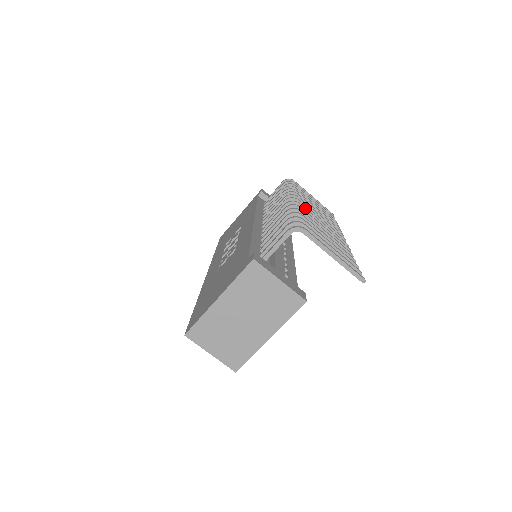
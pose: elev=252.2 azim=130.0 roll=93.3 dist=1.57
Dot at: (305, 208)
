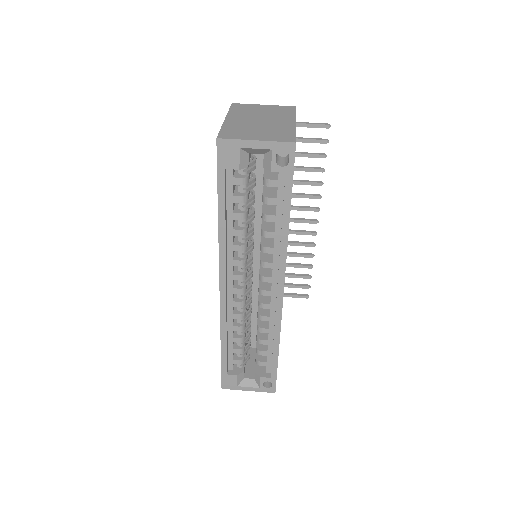
Dot at: occluded
